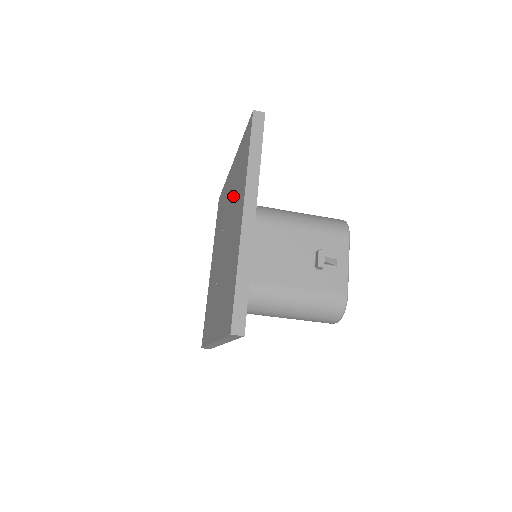
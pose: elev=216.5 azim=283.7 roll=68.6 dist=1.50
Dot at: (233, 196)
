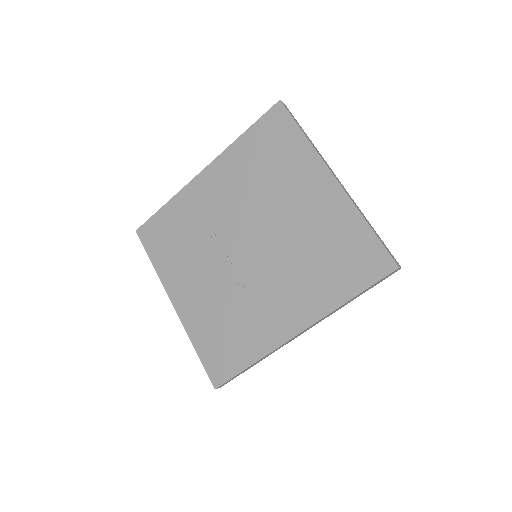
Dot at: (254, 187)
